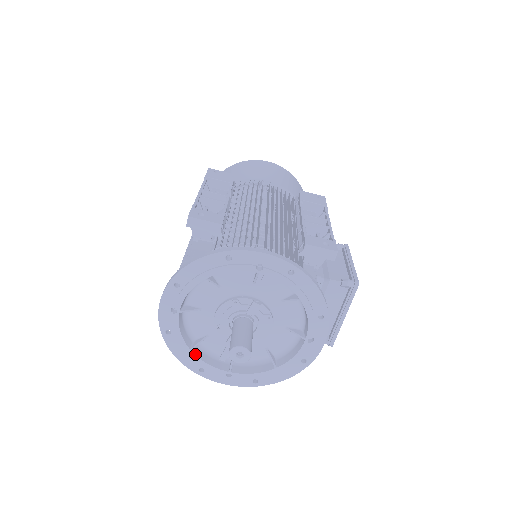
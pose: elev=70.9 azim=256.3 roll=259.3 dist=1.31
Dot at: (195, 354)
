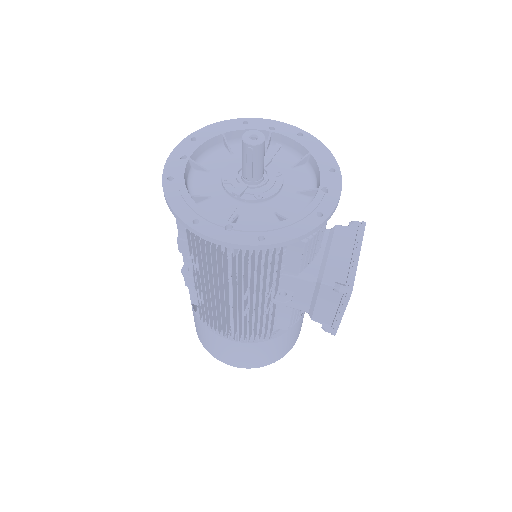
Dot at: (193, 201)
